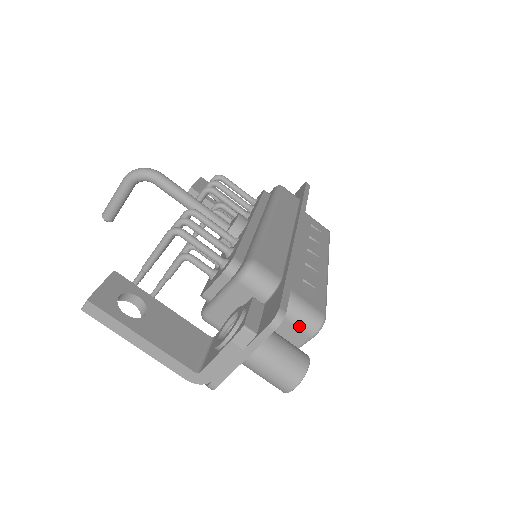
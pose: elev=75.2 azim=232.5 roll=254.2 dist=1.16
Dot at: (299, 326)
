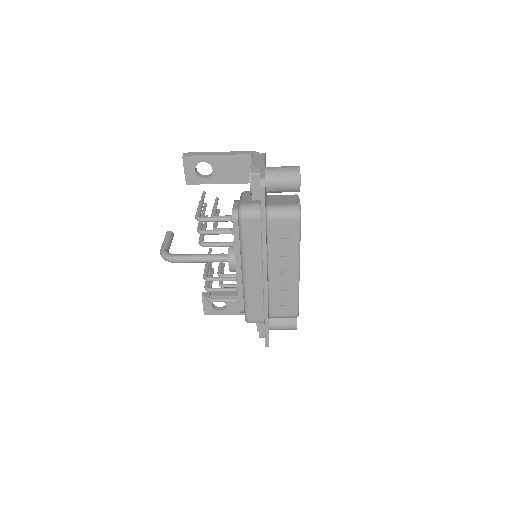
Dot at: occluded
